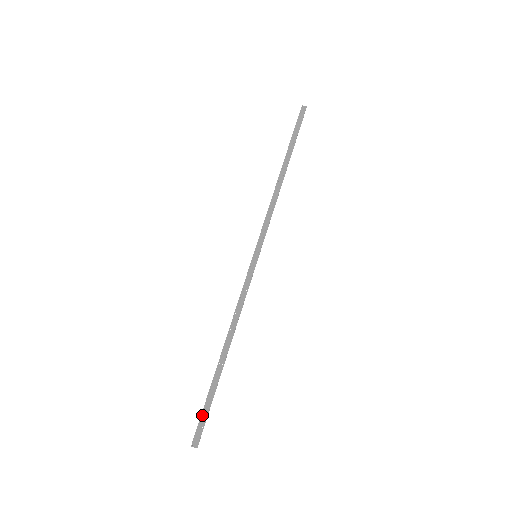
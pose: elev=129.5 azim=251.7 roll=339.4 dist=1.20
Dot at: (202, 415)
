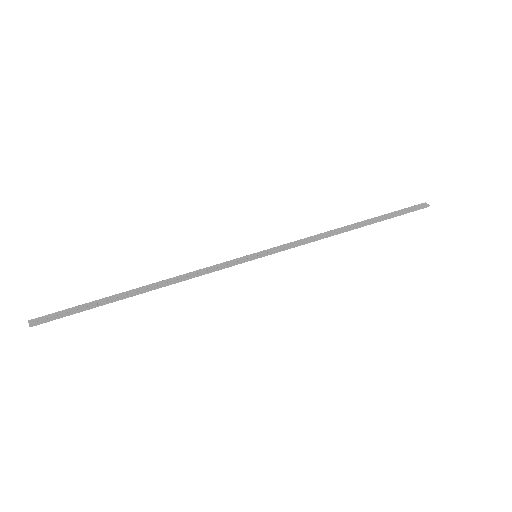
Dot at: (66, 310)
